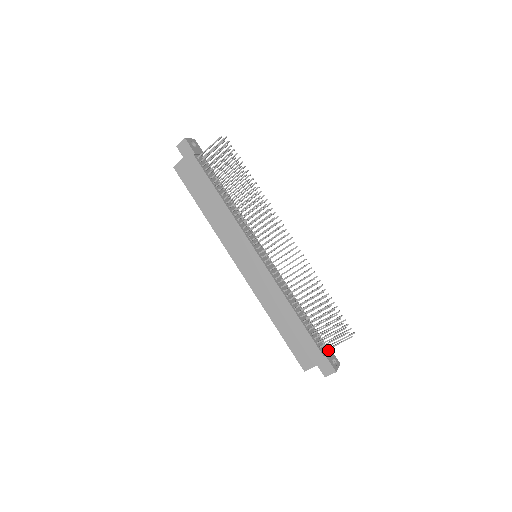
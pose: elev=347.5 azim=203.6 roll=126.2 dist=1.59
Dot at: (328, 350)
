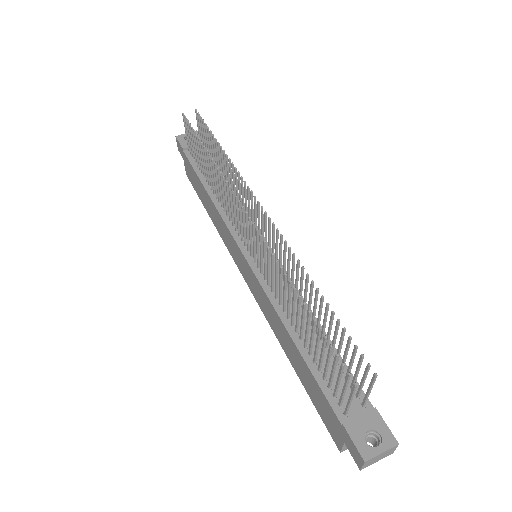
Dot at: (365, 411)
